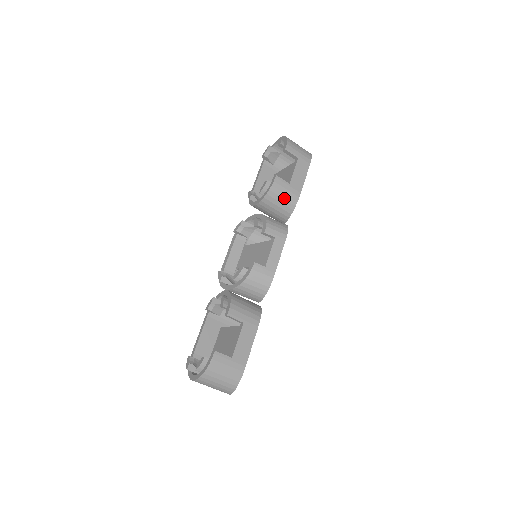
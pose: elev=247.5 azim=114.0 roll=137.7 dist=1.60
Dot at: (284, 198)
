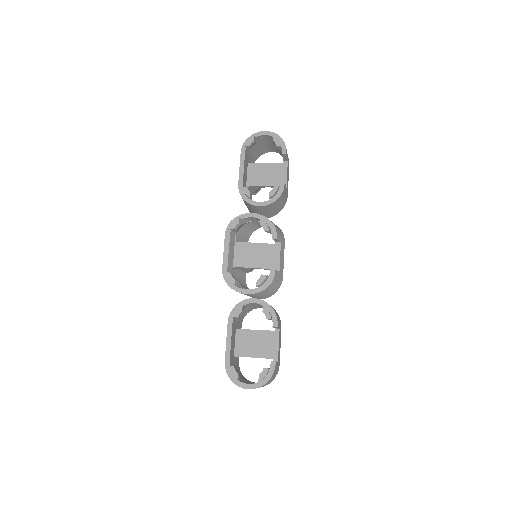
Dot at: (282, 202)
